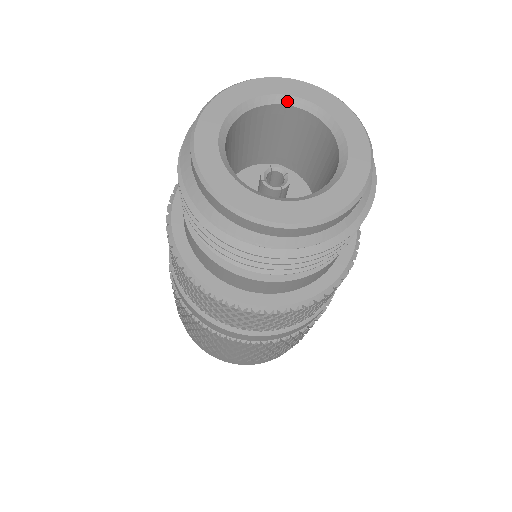
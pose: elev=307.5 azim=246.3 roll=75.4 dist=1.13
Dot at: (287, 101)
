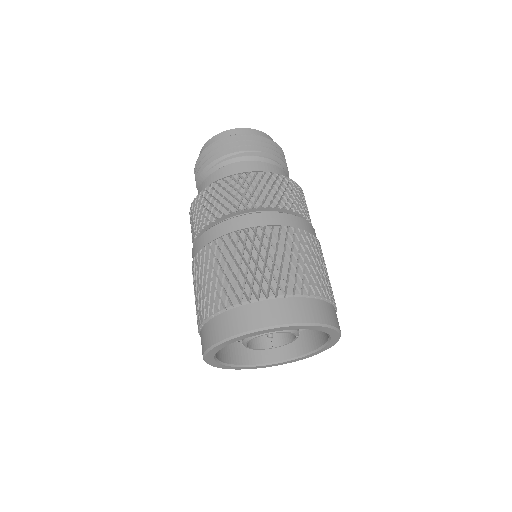
Dot at: occluded
